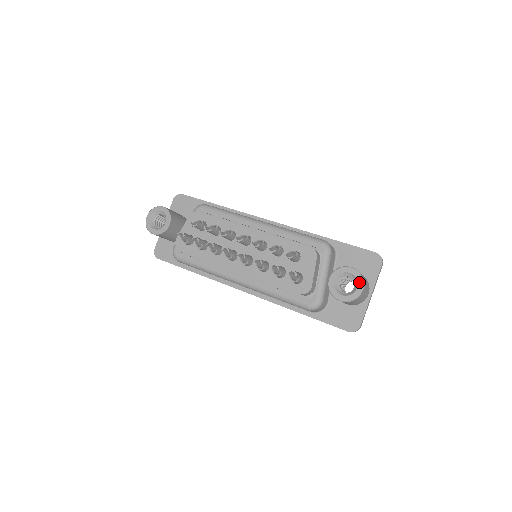
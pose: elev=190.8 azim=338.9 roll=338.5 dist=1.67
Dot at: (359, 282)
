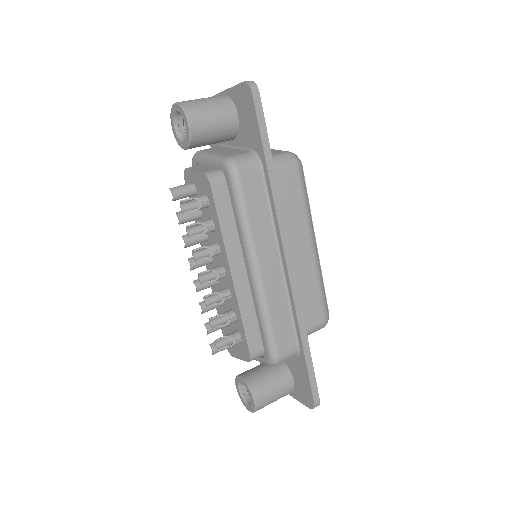
Dot at: (250, 408)
